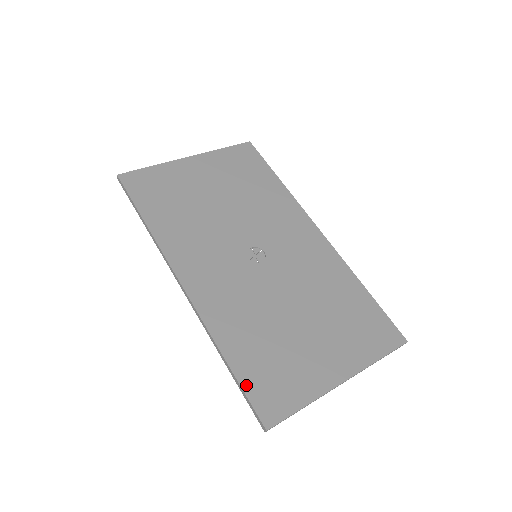
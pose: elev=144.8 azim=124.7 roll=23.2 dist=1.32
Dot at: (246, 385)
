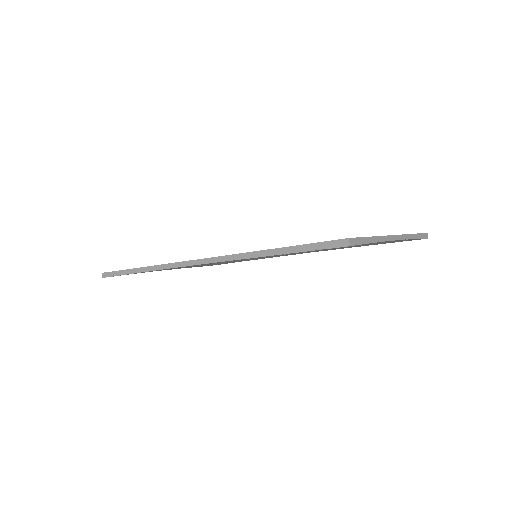
Dot at: (303, 244)
